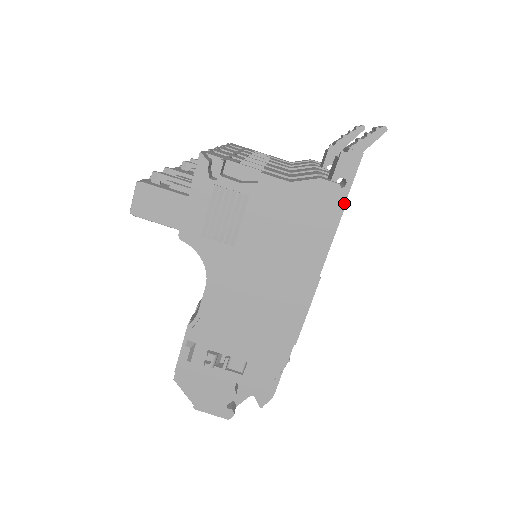
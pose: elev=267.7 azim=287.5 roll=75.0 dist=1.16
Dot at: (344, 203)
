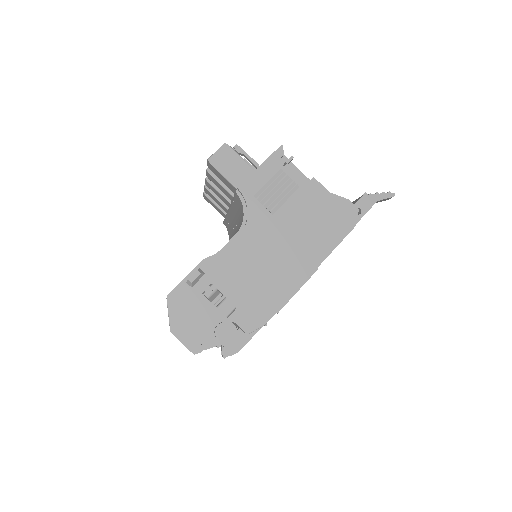
Dot at: occluded
